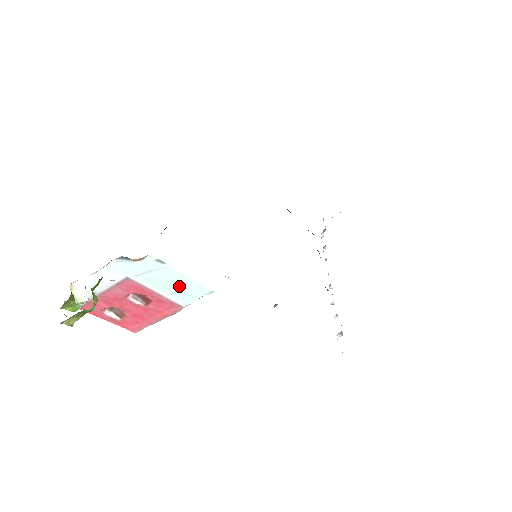
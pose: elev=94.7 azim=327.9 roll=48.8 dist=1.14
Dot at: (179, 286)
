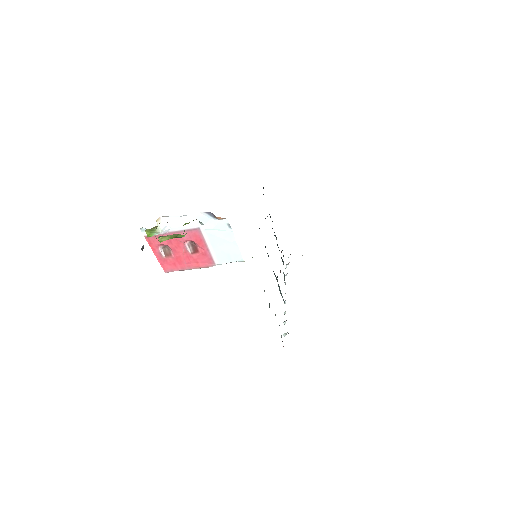
Dot at: (226, 248)
